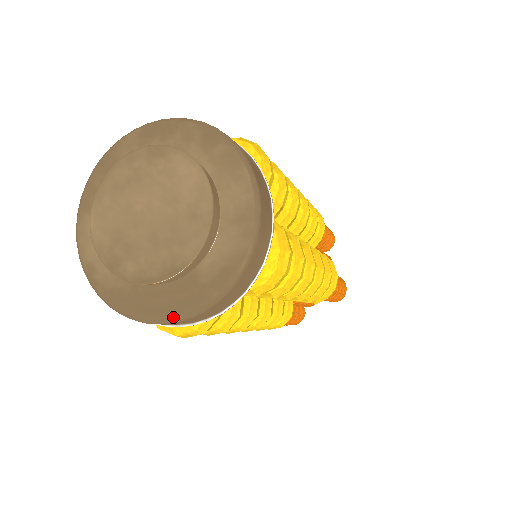
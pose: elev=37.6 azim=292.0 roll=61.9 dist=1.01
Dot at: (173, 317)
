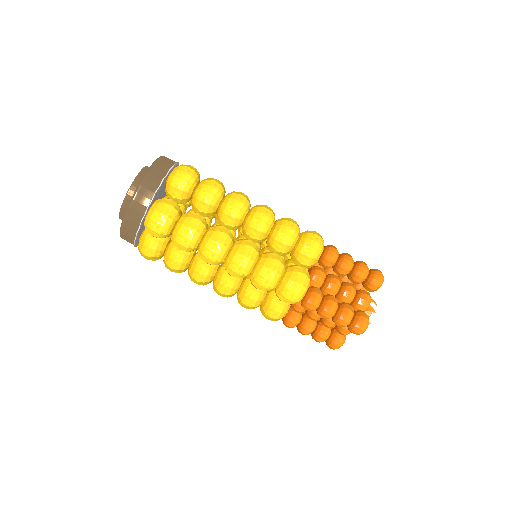
Dot at: occluded
